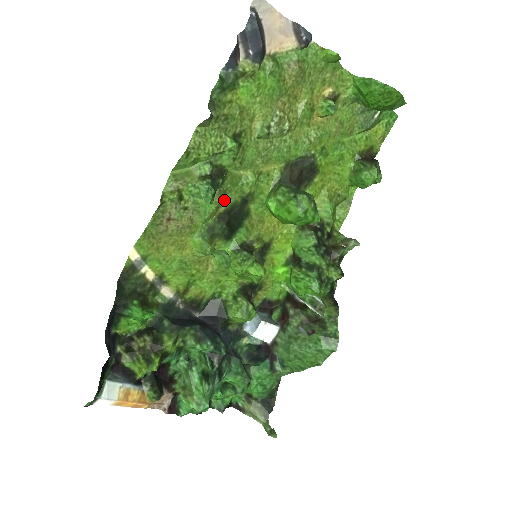
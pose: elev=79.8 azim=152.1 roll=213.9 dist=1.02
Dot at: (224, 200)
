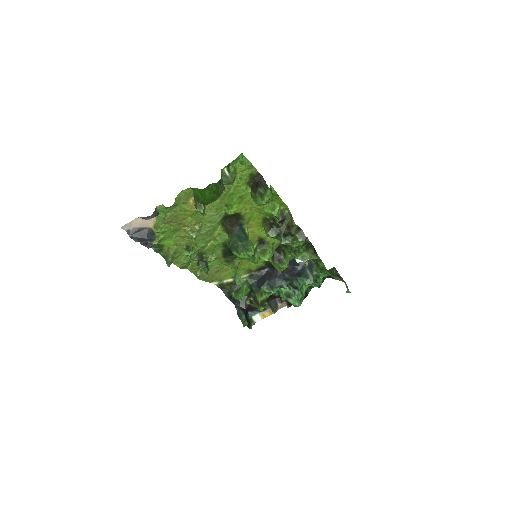
Dot at: (217, 255)
